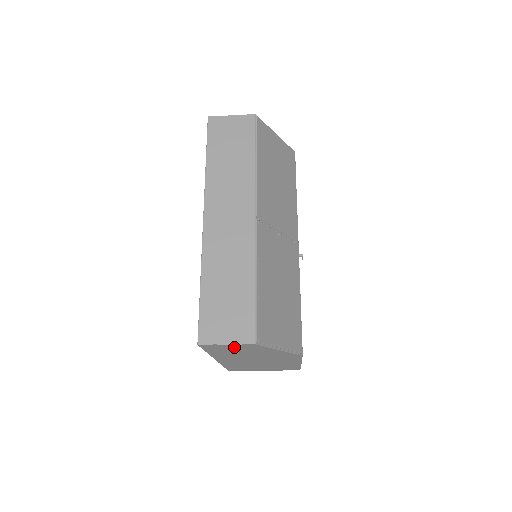
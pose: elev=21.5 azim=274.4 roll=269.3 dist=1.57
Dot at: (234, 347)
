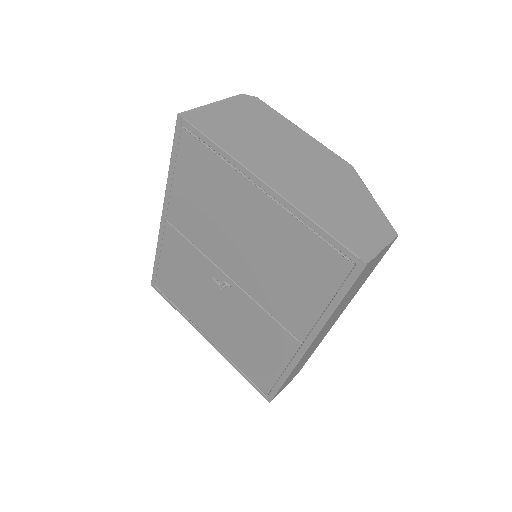
Dot at: occluded
